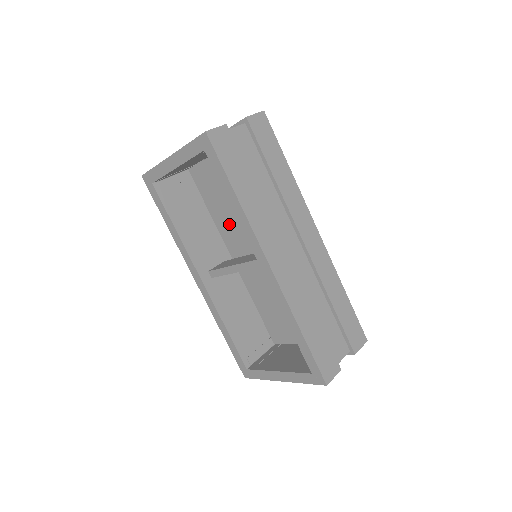
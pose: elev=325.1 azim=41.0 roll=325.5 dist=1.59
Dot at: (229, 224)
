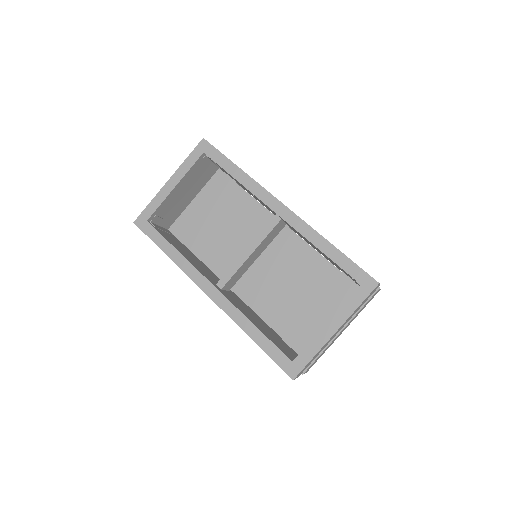
Dot at: (219, 252)
